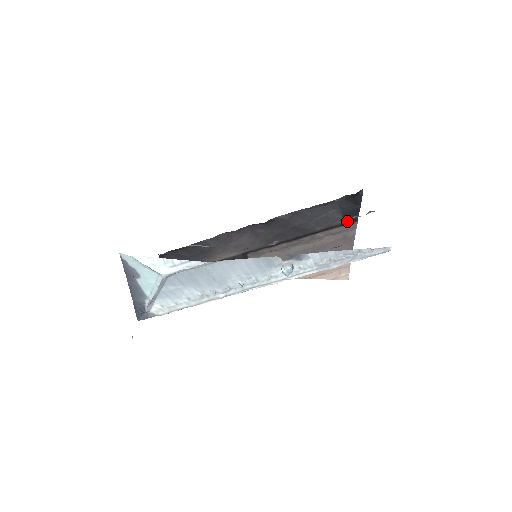
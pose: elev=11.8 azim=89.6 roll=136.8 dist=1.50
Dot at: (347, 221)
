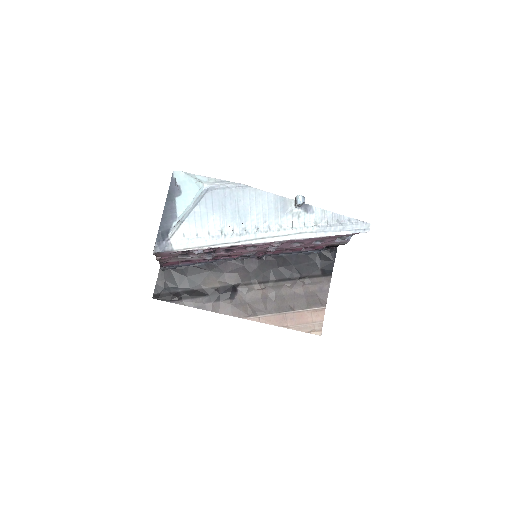
Dot at: (324, 273)
